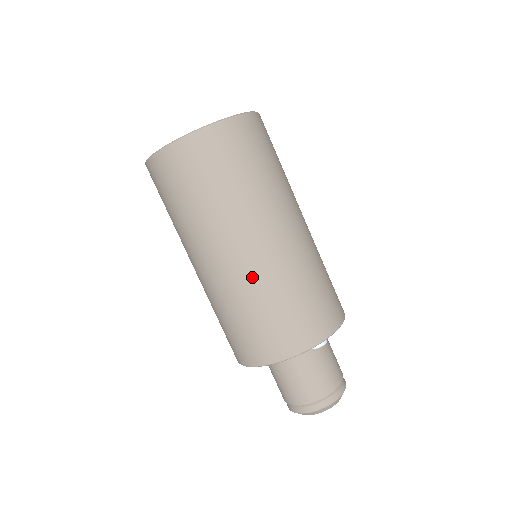
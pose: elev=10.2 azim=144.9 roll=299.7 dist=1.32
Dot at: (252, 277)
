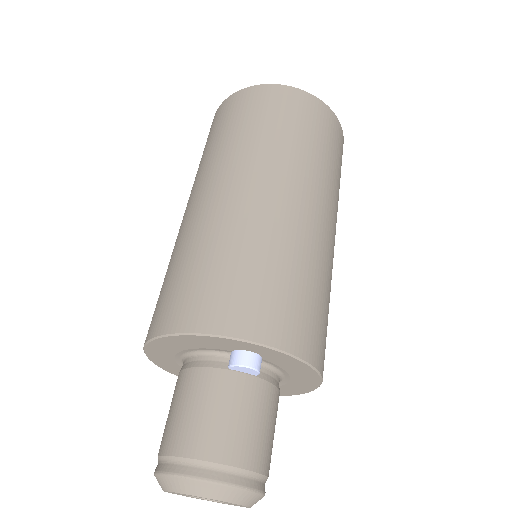
Dot at: (210, 219)
